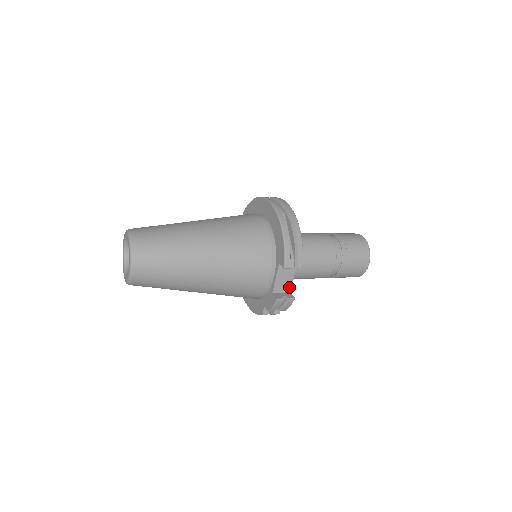
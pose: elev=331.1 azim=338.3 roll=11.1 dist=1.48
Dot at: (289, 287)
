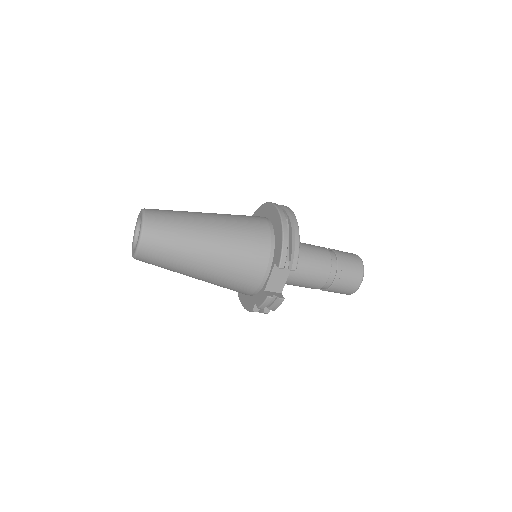
Dot at: (281, 288)
